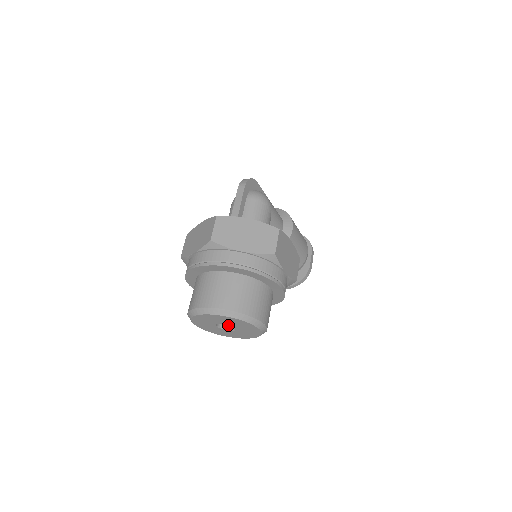
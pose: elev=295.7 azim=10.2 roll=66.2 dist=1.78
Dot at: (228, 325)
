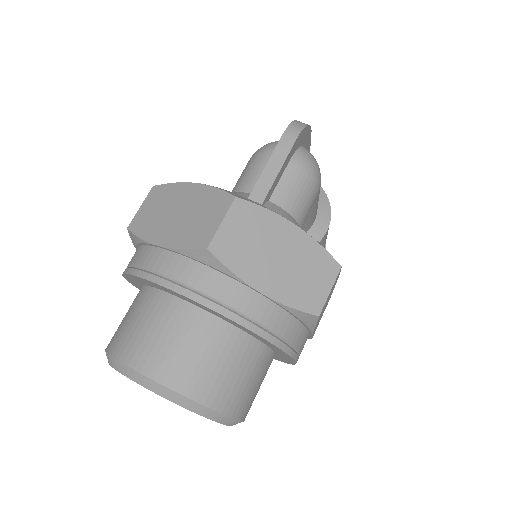
Dot at: occluded
